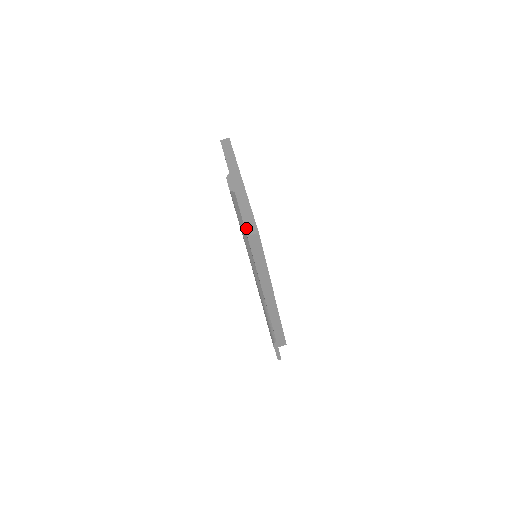
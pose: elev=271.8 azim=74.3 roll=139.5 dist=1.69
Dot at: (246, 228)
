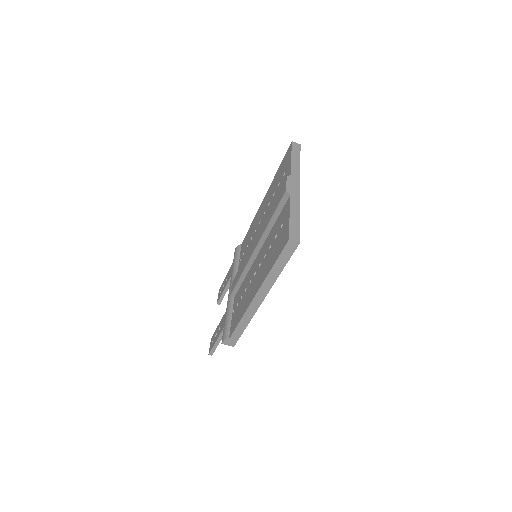
Dot at: (290, 232)
